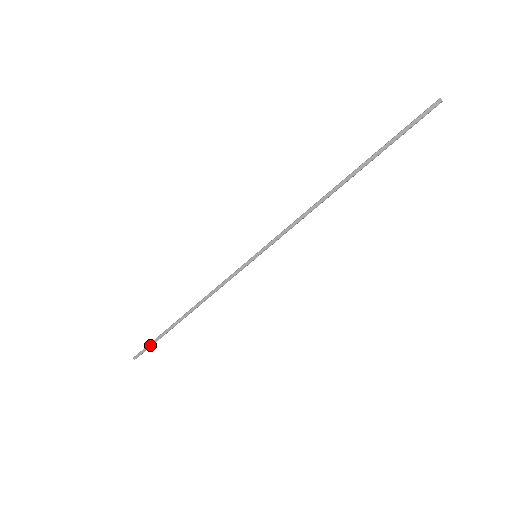
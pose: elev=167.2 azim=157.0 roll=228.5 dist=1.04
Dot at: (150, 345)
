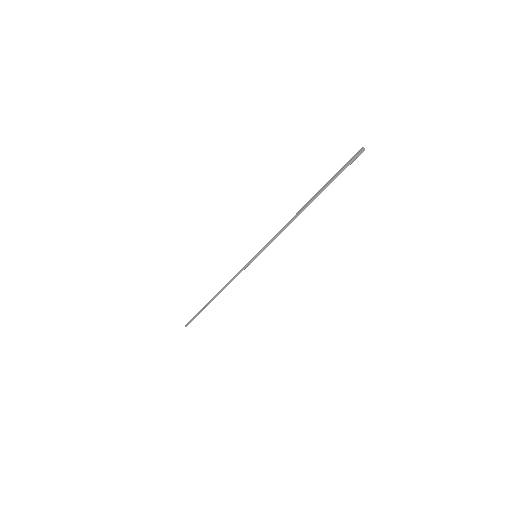
Dot at: (194, 316)
